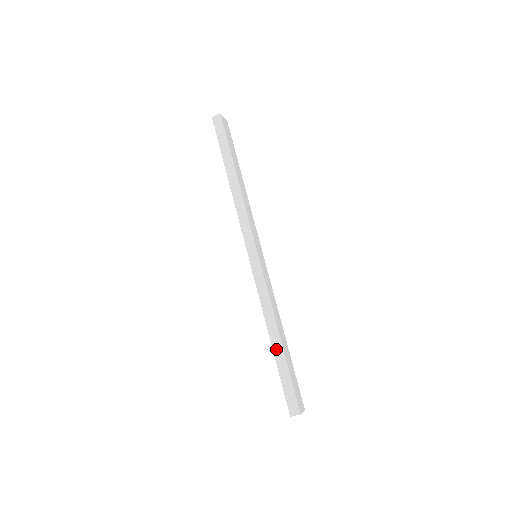
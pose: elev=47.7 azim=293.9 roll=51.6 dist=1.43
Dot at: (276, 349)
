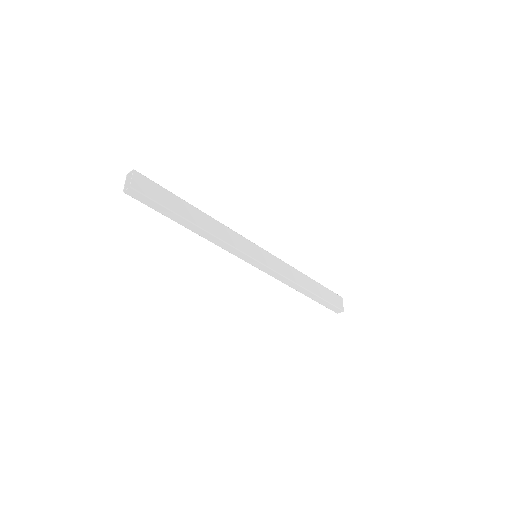
Dot at: (309, 296)
